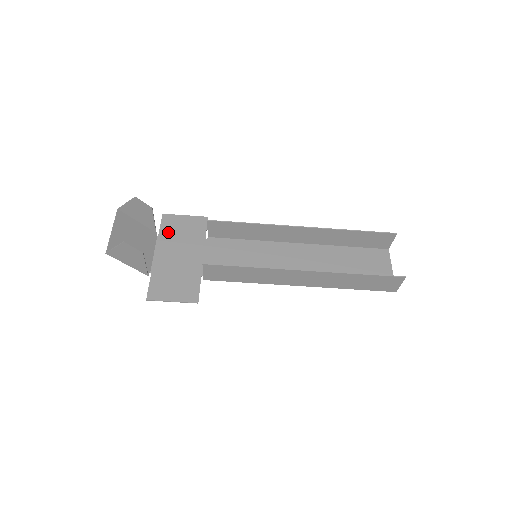
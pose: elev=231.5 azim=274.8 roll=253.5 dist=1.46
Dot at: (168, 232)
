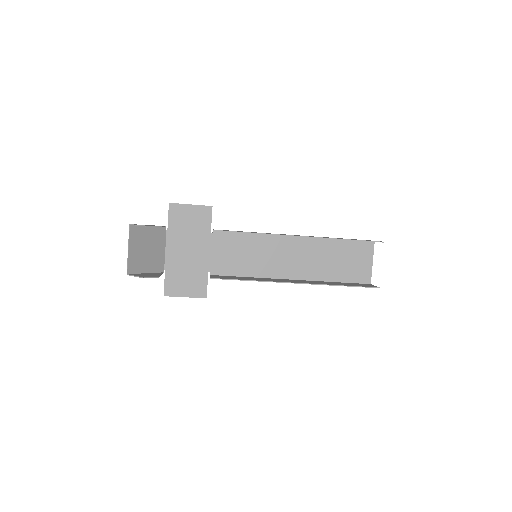
Dot at: (176, 225)
